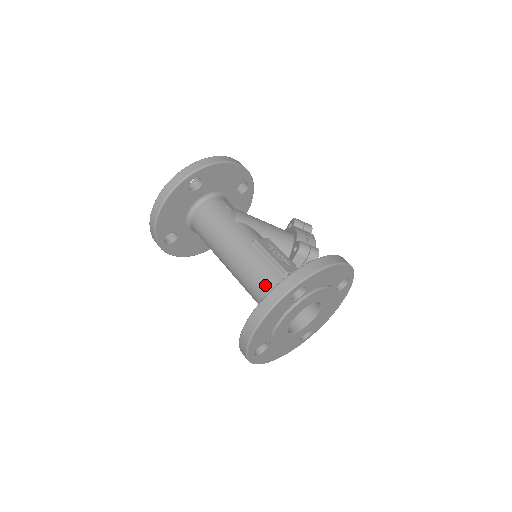
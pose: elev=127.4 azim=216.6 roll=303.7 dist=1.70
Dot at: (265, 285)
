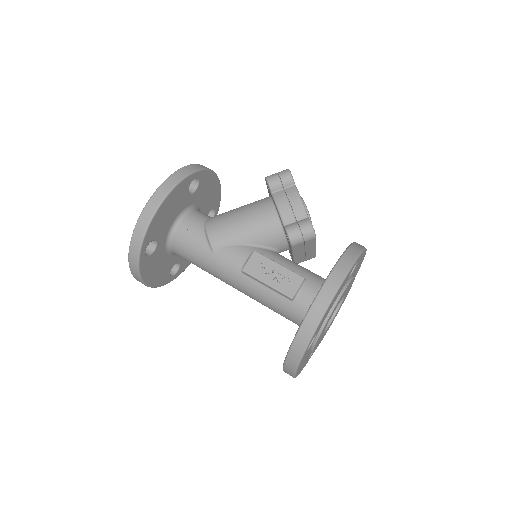
Dot at: (280, 312)
